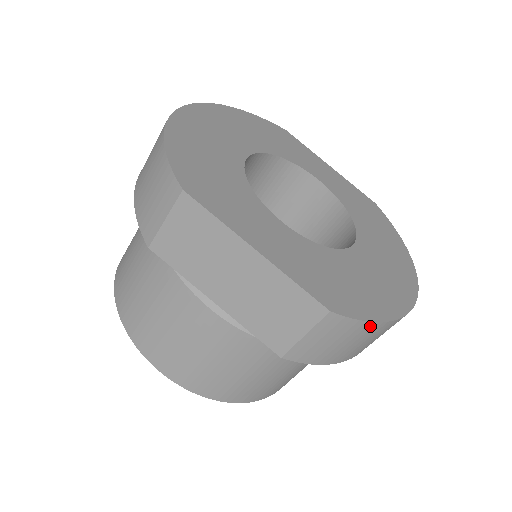
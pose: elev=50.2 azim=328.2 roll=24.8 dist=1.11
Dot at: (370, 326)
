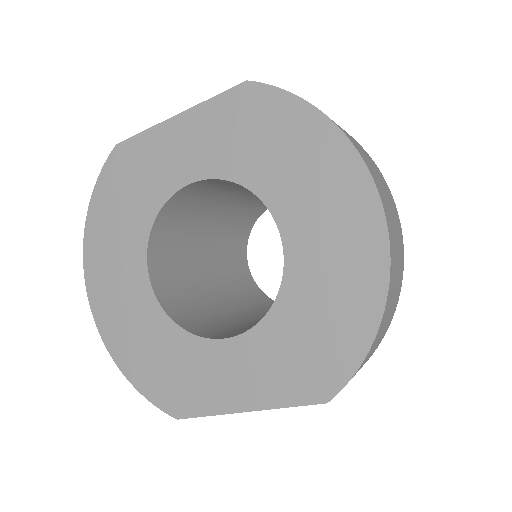
Dot at: (368, 354)
